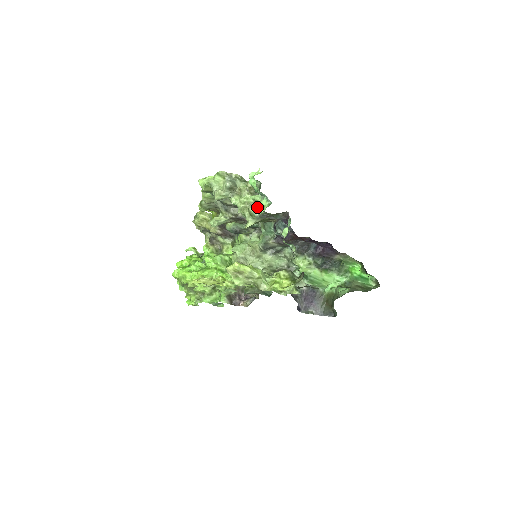
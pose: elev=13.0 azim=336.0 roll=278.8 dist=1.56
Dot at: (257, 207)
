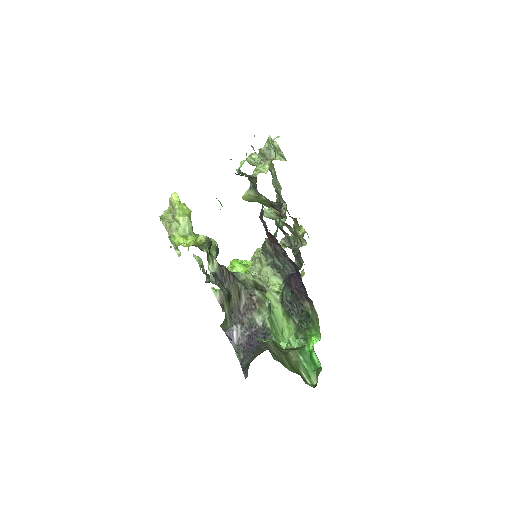
Dot at: (243, 163)
